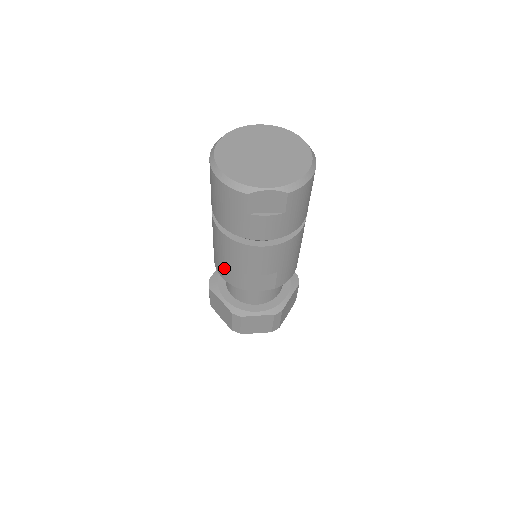
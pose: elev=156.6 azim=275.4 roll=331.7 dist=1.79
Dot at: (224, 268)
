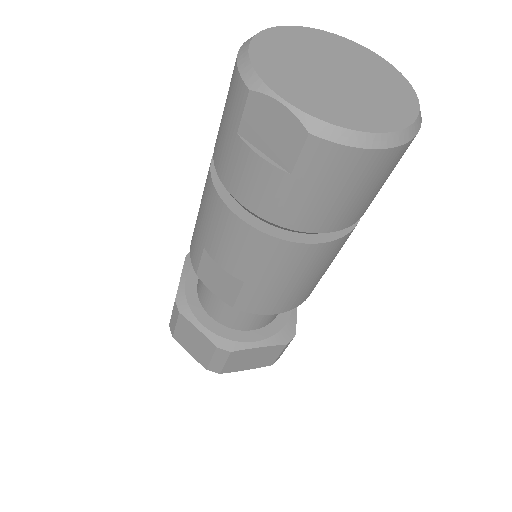
Dot at: (195, 226)
